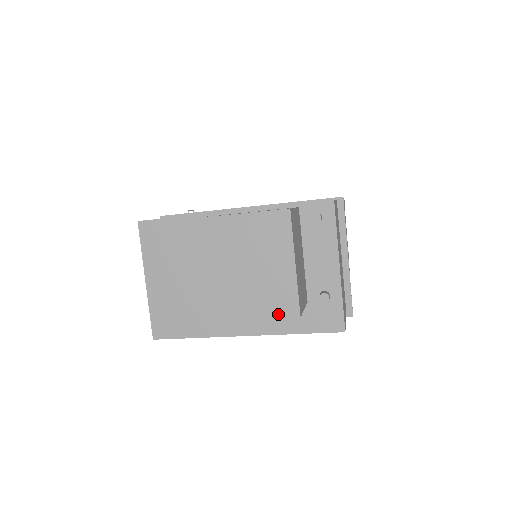
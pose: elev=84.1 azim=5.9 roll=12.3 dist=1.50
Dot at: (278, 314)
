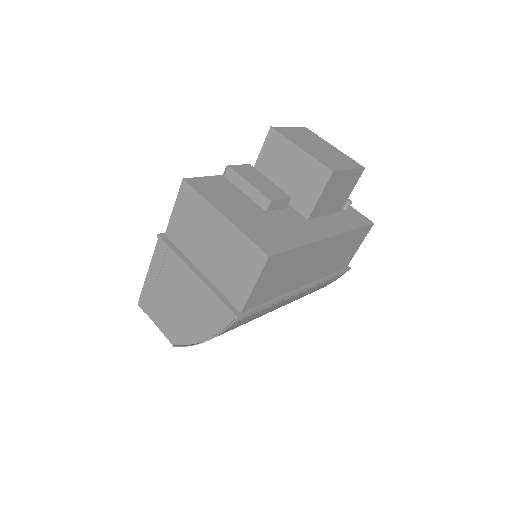
Dot at: (354, 167)
